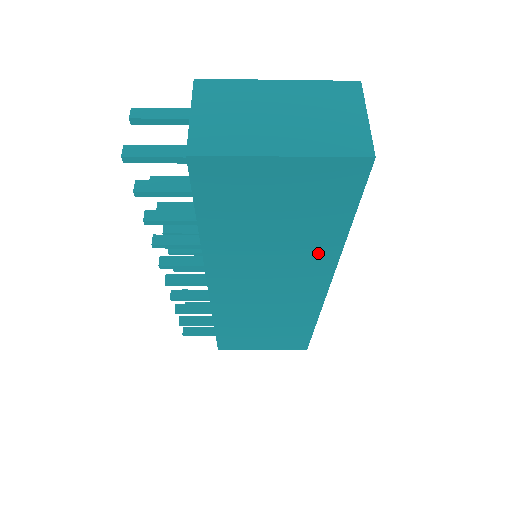
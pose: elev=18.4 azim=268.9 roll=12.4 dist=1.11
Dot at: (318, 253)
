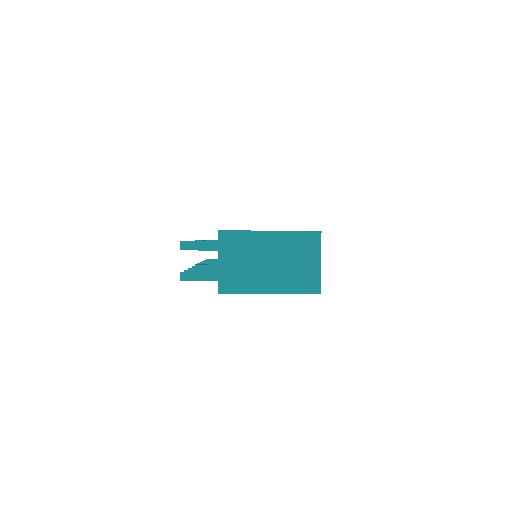
Dot at: occluded
